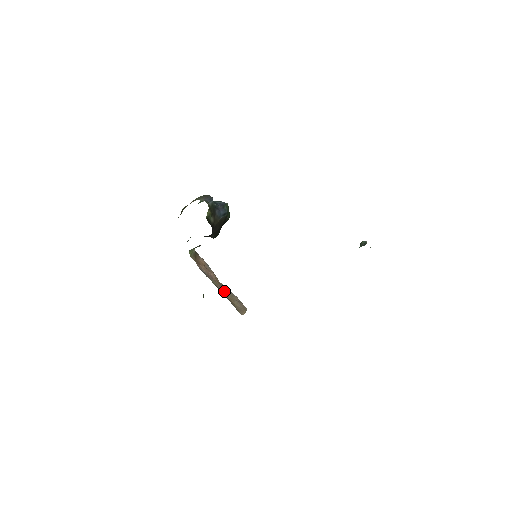
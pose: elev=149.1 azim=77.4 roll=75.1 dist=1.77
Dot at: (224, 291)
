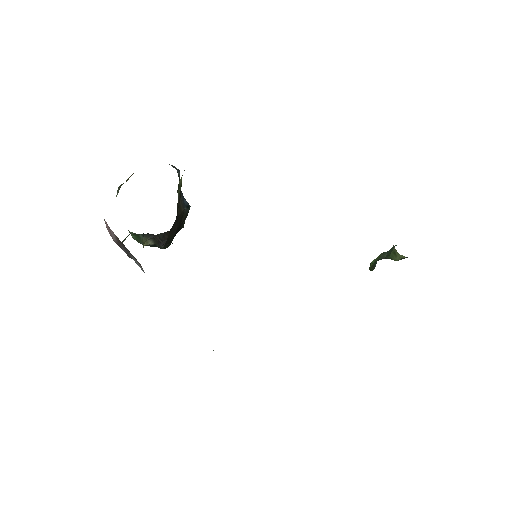
Dot at: occluded
